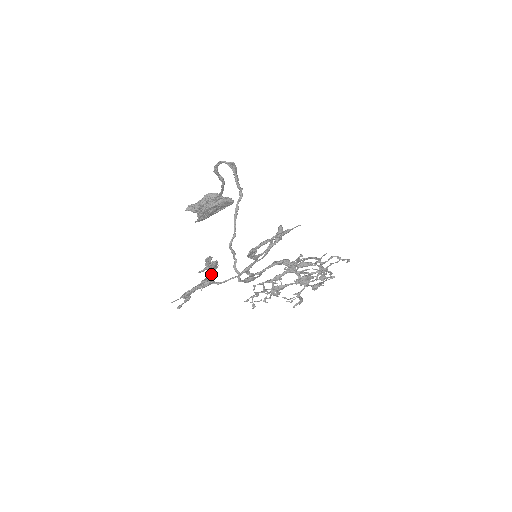
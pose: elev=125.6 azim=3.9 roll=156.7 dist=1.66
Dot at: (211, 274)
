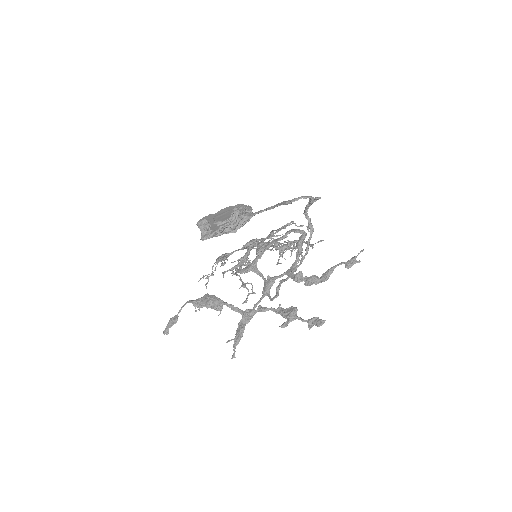
Dot at: (264, 311)
